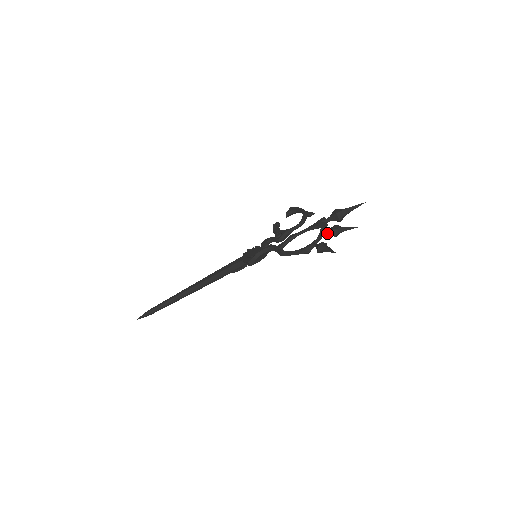
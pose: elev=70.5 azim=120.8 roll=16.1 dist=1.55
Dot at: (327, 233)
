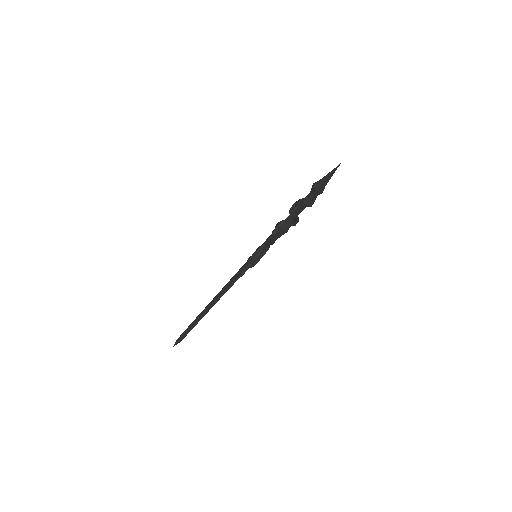
Dot at: (302, 206)
